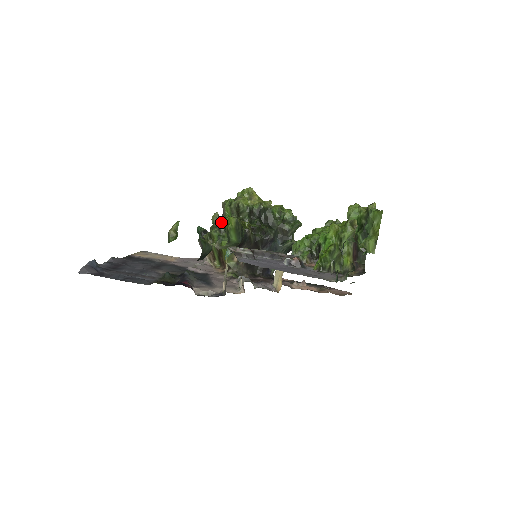
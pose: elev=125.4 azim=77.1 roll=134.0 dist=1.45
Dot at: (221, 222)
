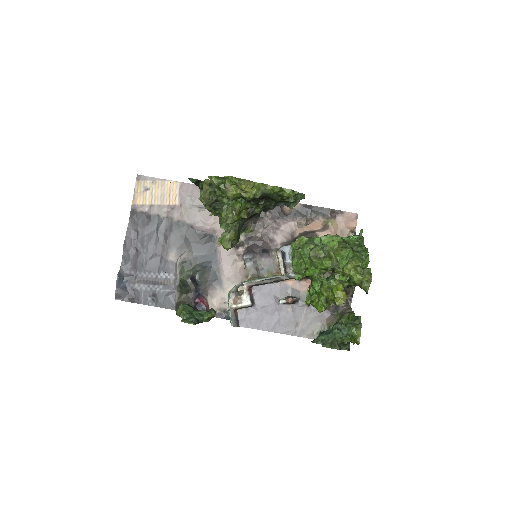
Dot at: (214, 202)
